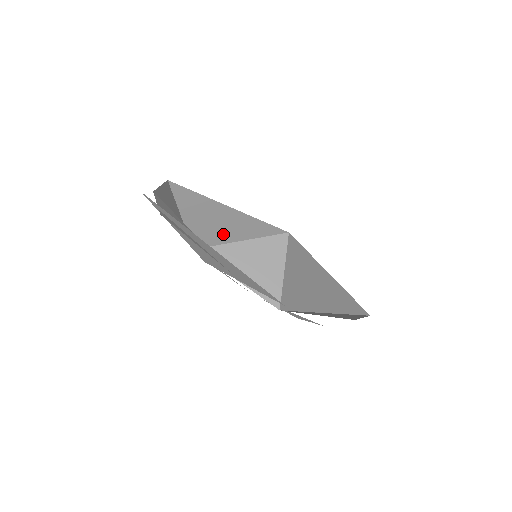
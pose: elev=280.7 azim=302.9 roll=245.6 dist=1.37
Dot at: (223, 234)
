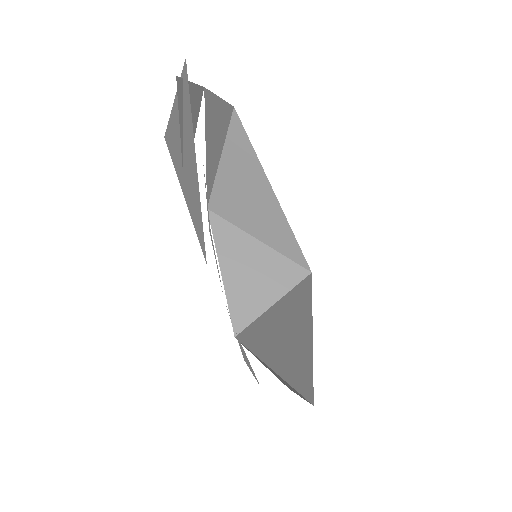
Dot at: (246, 216)
